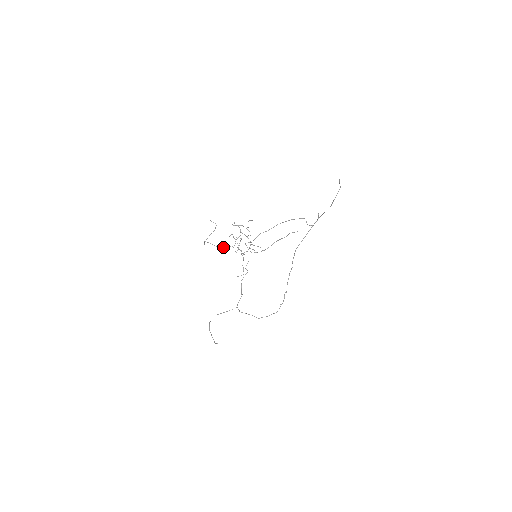
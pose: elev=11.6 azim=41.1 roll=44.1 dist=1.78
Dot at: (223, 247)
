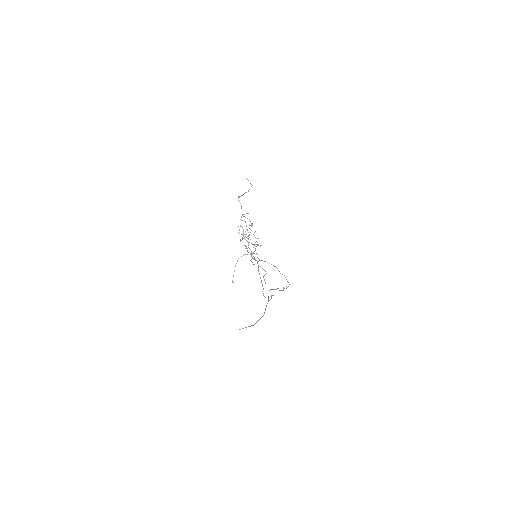
Dot at: occluded
